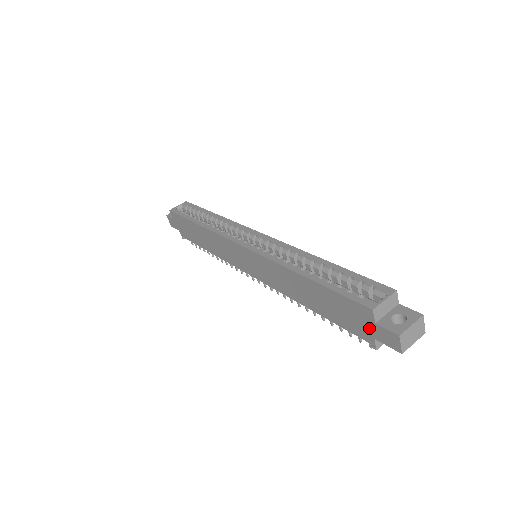
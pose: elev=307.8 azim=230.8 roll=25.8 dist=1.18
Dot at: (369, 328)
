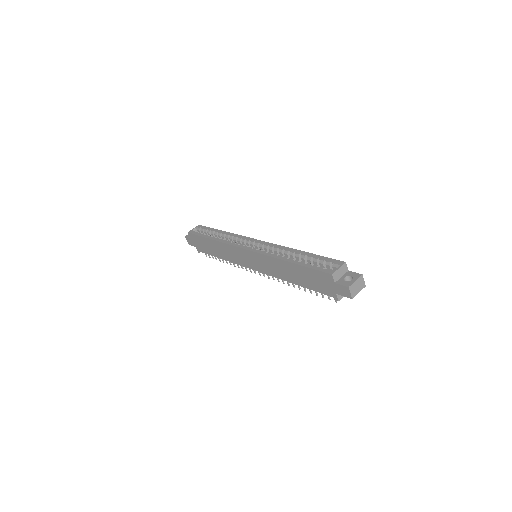
Dot at: (332, 287)
